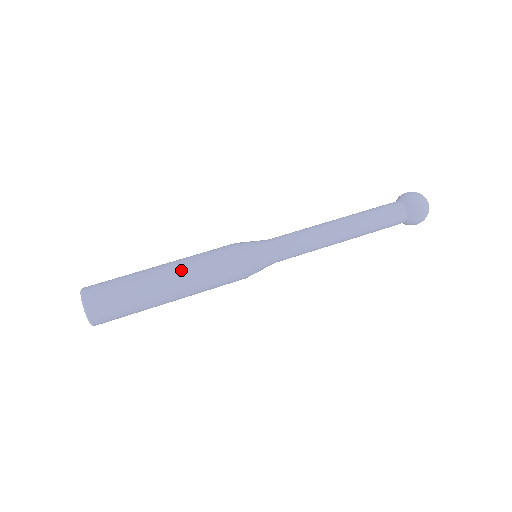
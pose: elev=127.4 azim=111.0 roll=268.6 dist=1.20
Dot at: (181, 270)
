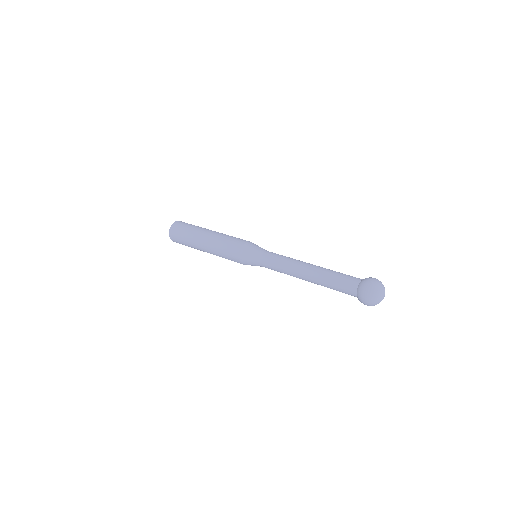
Dot at: (214, 236)
